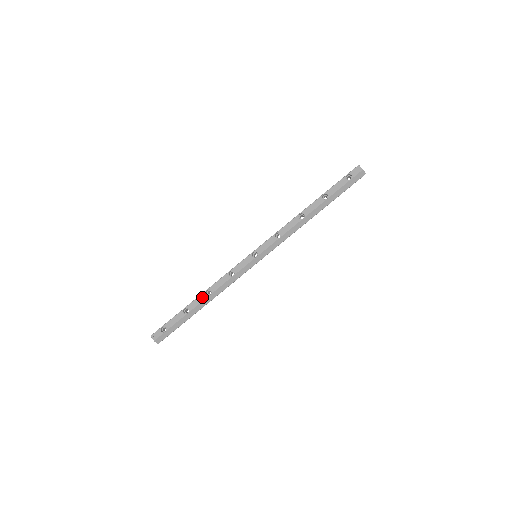
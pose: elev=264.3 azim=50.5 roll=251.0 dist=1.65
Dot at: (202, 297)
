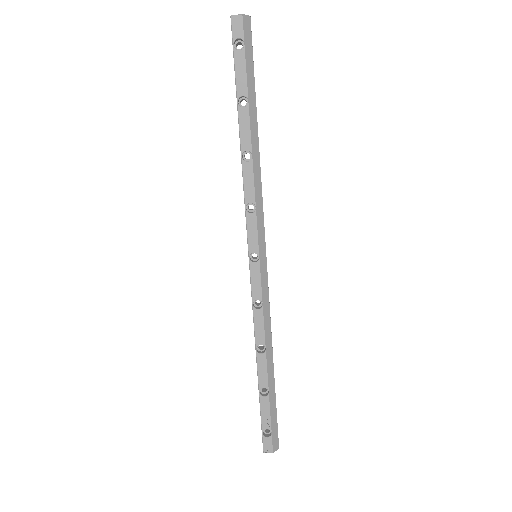
Dot at: (261, 362)
